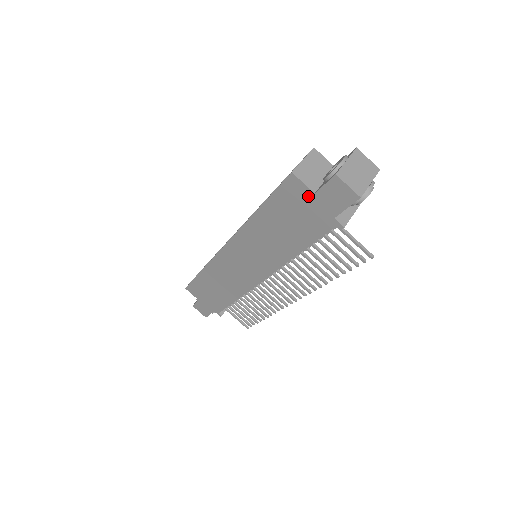
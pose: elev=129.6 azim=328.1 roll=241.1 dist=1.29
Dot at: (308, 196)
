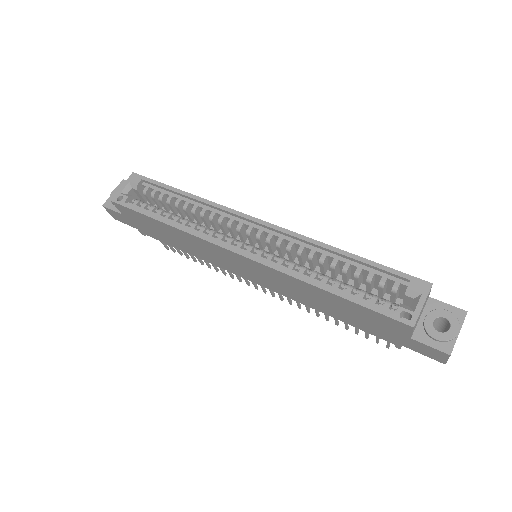
Dot at: (402, 333)
